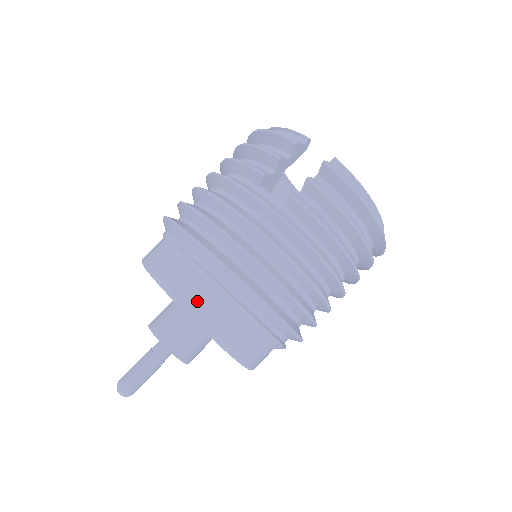
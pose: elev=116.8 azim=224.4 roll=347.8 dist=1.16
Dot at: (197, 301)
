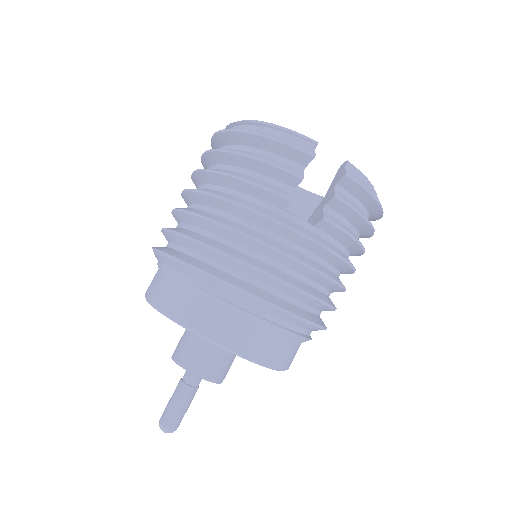
Dot at: (255, 345)
